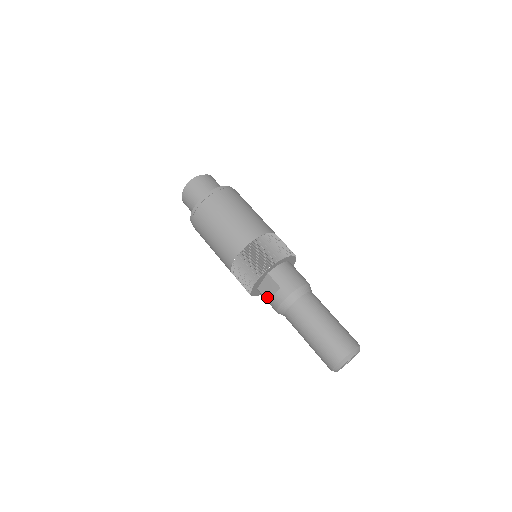
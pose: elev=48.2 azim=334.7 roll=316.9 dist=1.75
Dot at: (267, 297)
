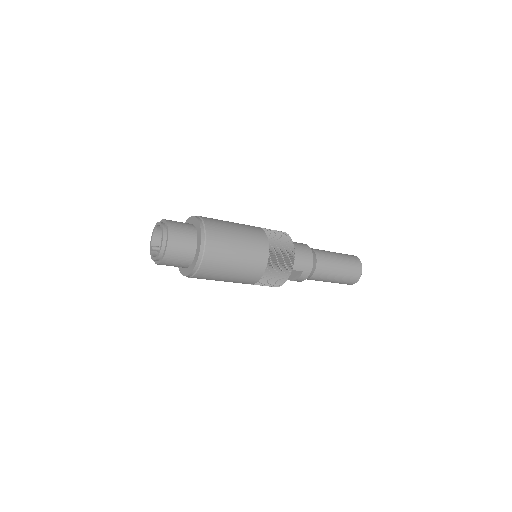
Dot at: (288, 279)
